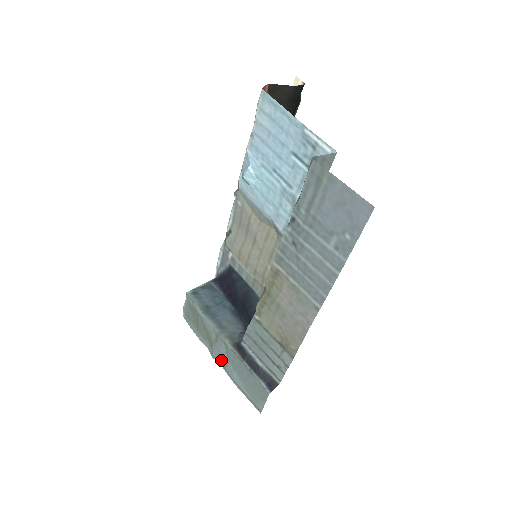
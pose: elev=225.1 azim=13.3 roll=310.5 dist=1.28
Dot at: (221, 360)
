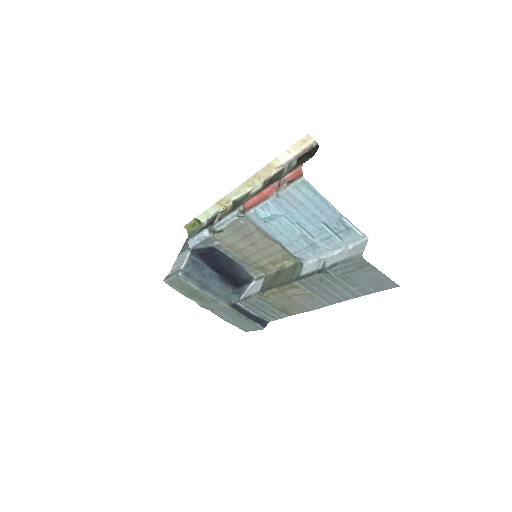
Dot at: (211, 309)
